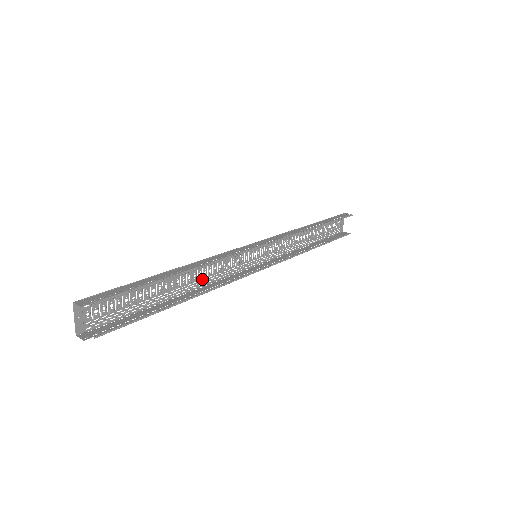
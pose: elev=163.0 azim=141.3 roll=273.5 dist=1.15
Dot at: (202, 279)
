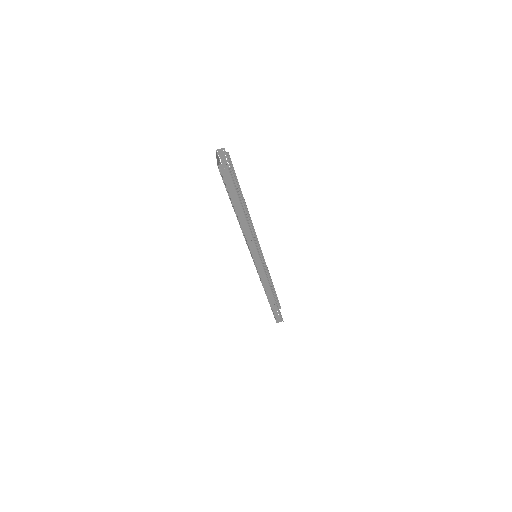
Dot at: occluded
